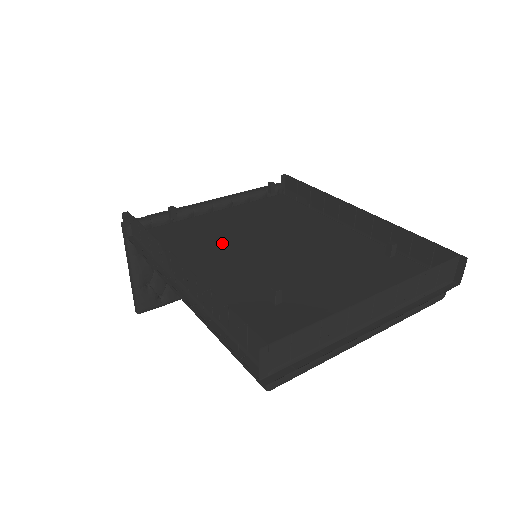
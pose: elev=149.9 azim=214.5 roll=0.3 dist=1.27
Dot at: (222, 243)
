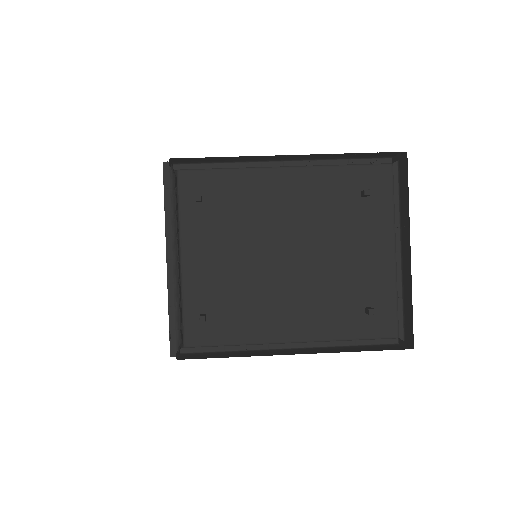
Dot at: (249, 288)
